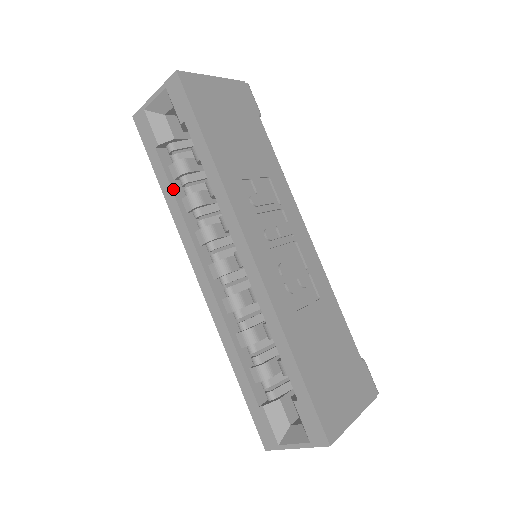
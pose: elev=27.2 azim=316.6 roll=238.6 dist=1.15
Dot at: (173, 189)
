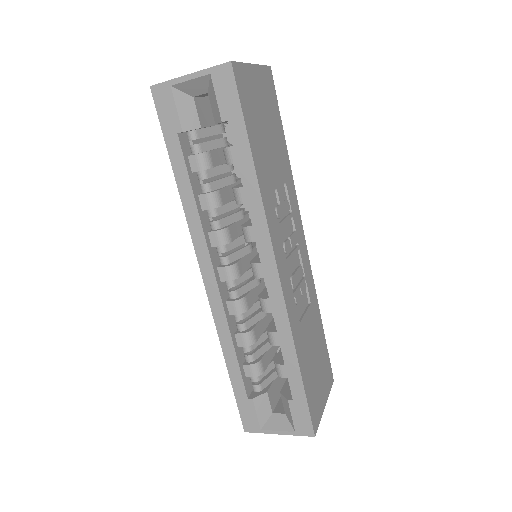
Dot at: (192, 184)
